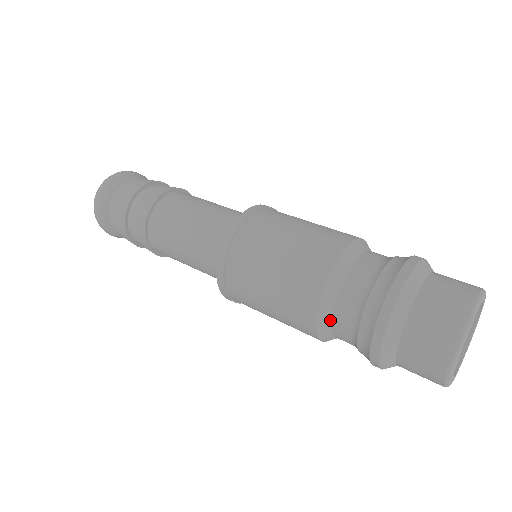
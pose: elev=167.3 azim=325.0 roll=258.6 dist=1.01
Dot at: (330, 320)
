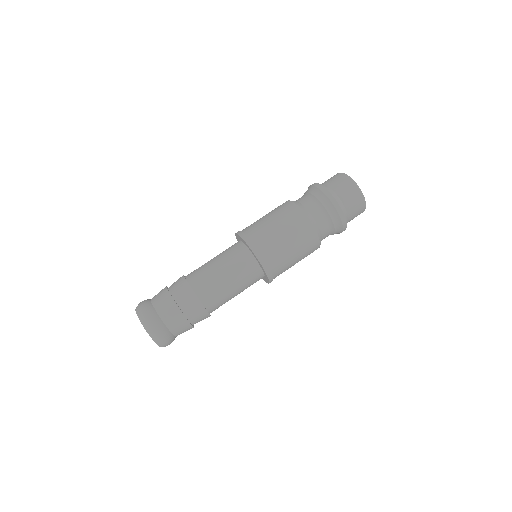
Dot at: (306, 209)
